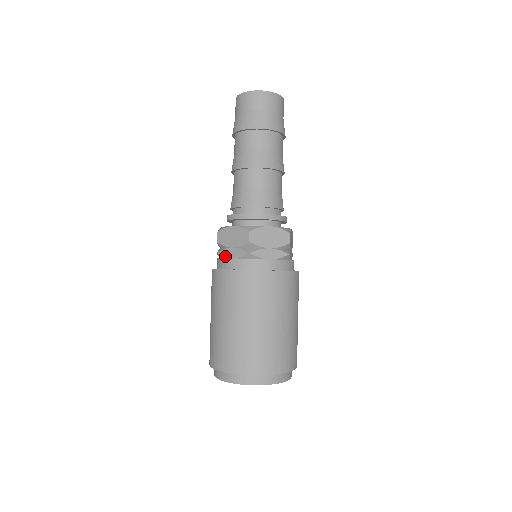
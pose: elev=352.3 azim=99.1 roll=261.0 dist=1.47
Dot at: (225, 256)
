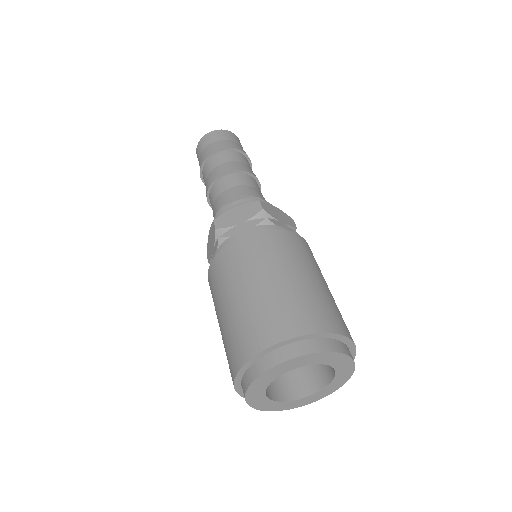
Dot at: (232, 235)
